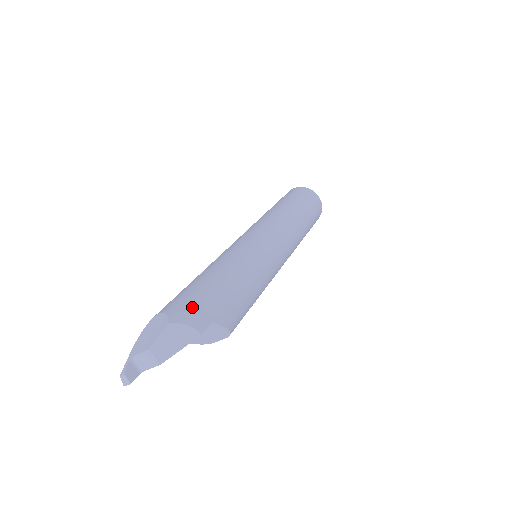
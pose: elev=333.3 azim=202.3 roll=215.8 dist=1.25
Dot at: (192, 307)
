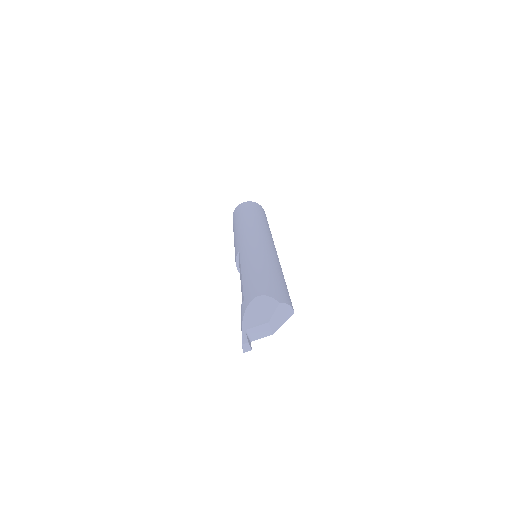
Dot at: (281, 292)
